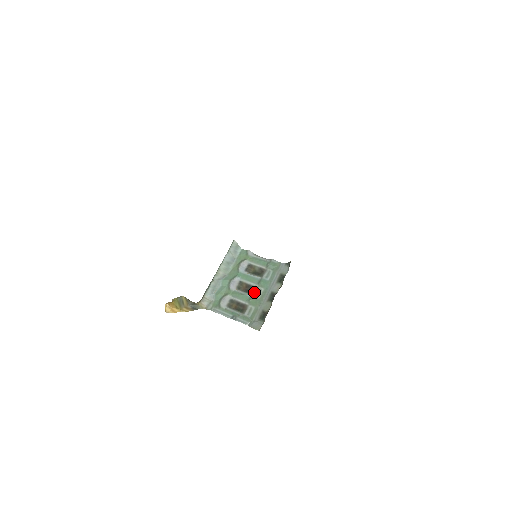
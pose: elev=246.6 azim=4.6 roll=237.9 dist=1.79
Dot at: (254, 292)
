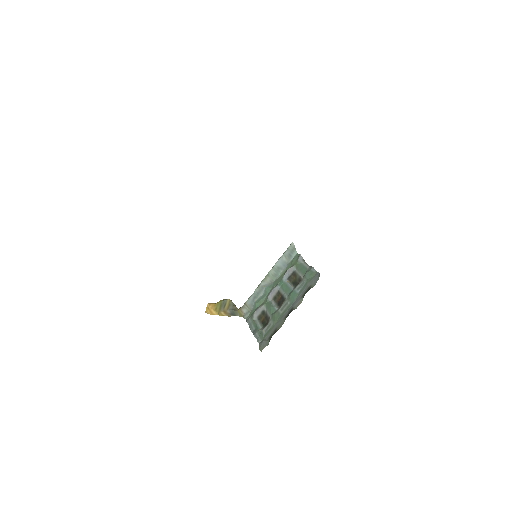
Dot at: (281, 305)
